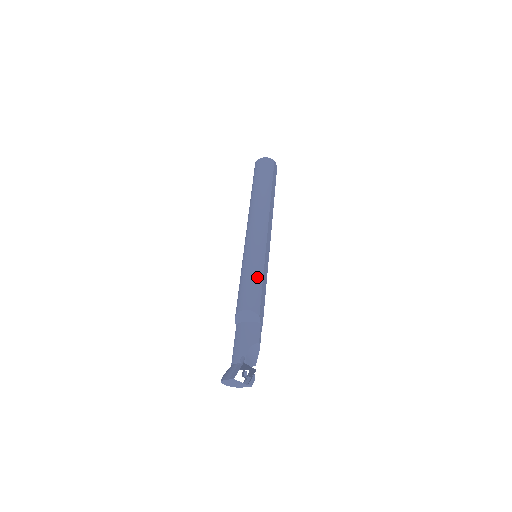
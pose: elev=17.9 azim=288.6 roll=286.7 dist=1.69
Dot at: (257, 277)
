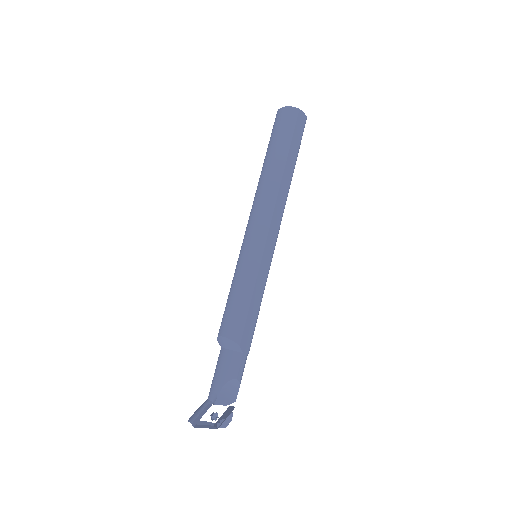
Dot at: (244, 292)
